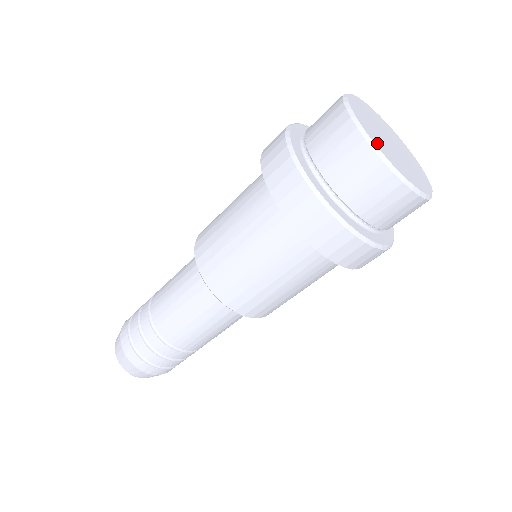
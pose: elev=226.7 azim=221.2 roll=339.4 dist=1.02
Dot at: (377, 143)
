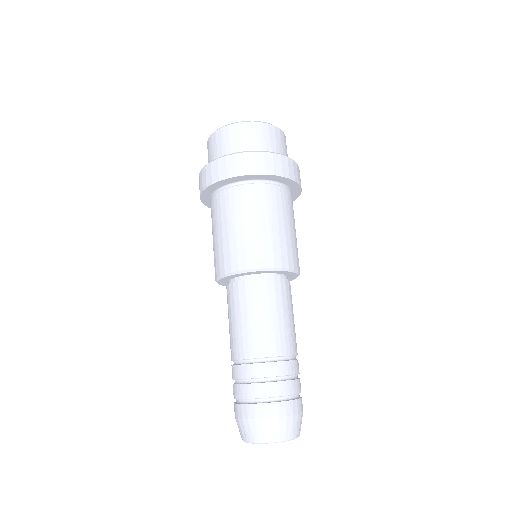
Dot at: occluded
